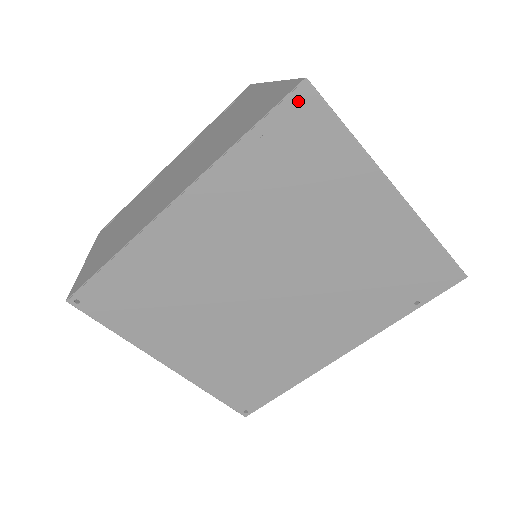
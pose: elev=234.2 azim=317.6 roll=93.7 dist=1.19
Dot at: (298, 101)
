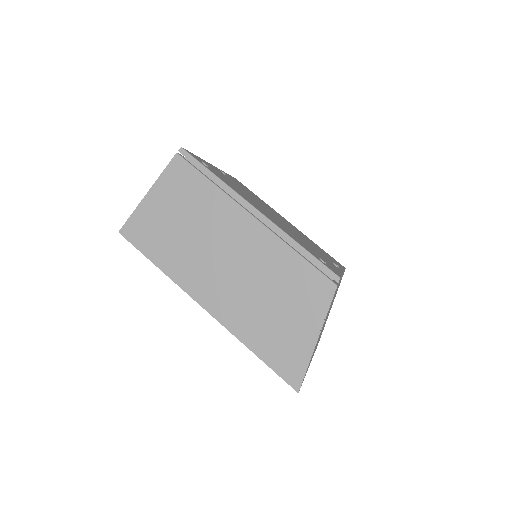
Dot at: occluded
